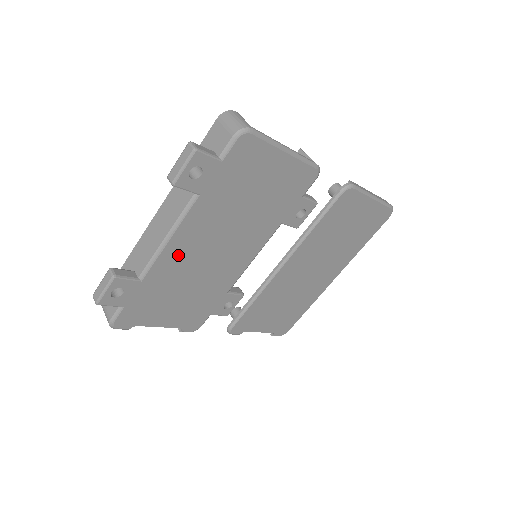
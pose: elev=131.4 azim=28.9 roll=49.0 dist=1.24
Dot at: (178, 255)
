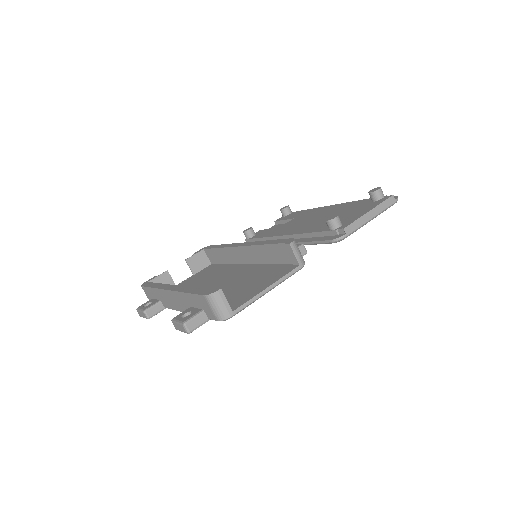
Dot at: occluded
